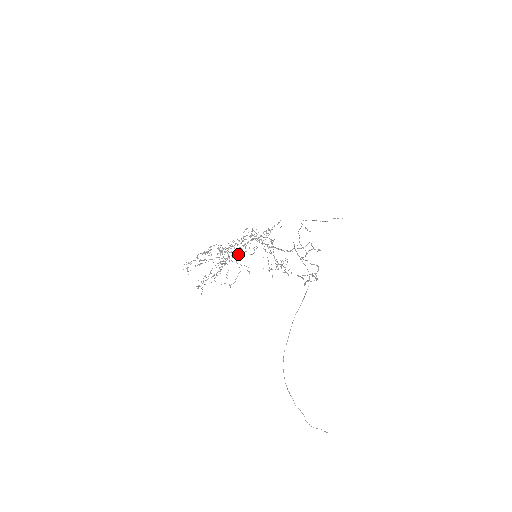
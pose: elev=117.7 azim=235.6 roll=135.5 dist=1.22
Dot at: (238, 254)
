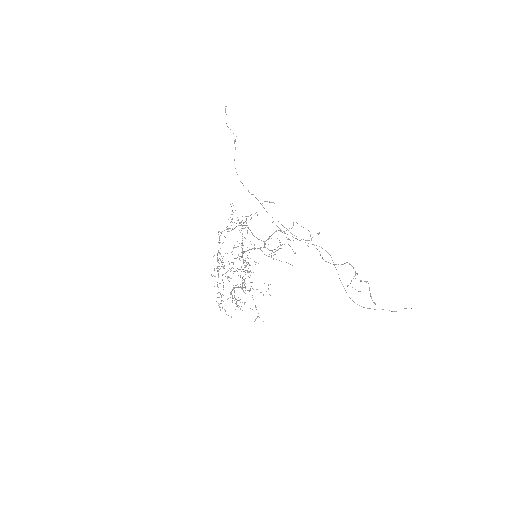
Dot at: occluded
